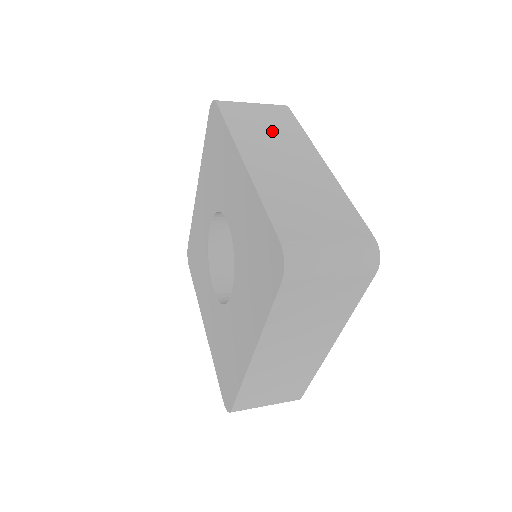
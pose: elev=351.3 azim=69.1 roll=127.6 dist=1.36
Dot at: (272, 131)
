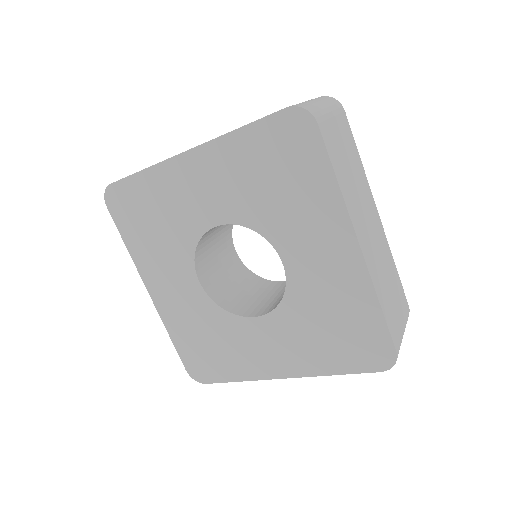
Dot at: (353, 173)
